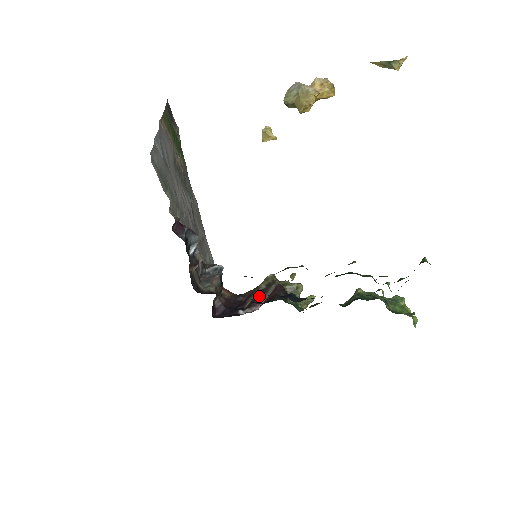
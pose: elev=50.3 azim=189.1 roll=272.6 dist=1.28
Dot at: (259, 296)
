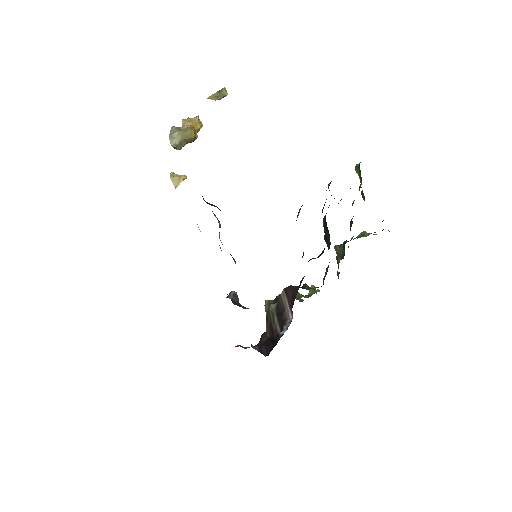
Dot at: (280, 313)
